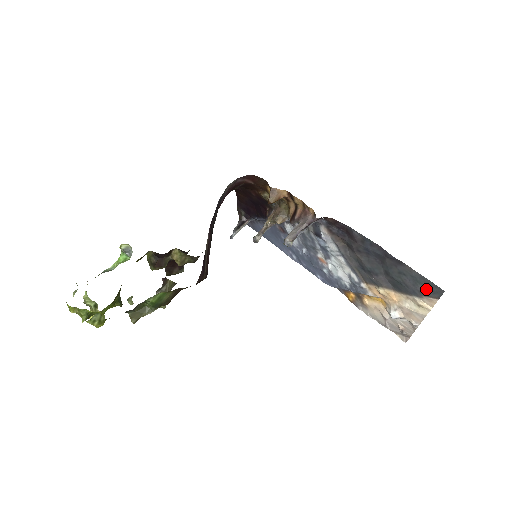
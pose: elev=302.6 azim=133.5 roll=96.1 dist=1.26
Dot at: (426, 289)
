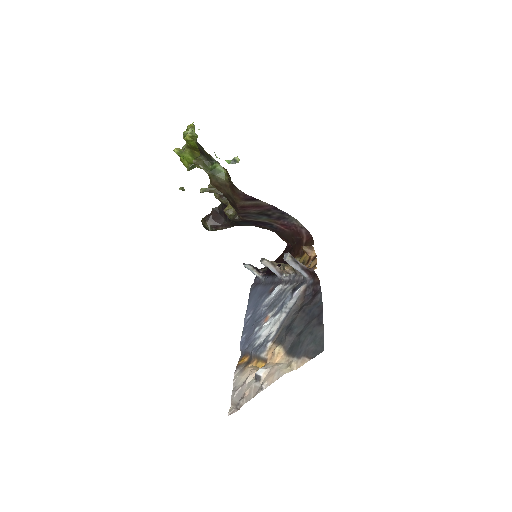
Dot at: (313, 349)
